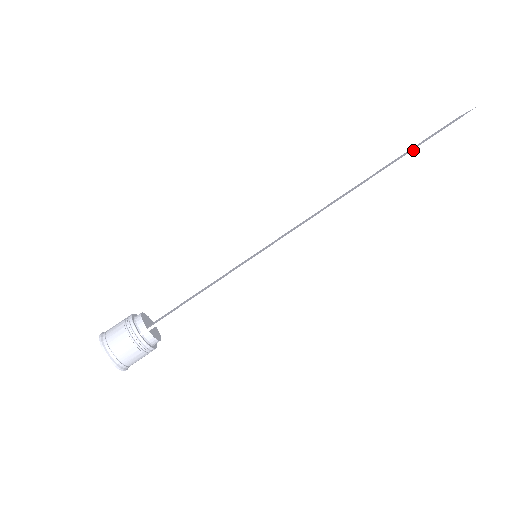
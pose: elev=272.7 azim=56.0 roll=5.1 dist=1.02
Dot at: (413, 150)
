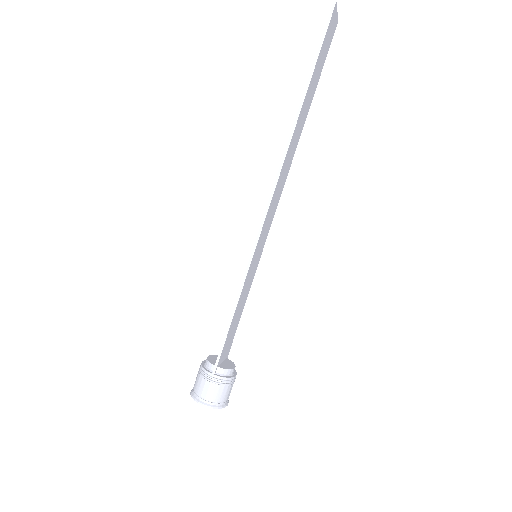
Dot at: (308, 82)
